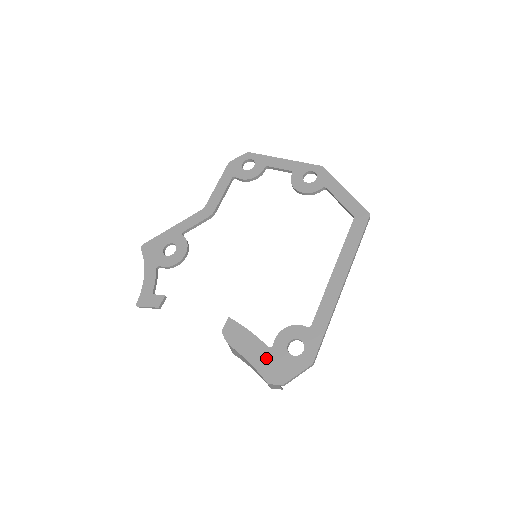
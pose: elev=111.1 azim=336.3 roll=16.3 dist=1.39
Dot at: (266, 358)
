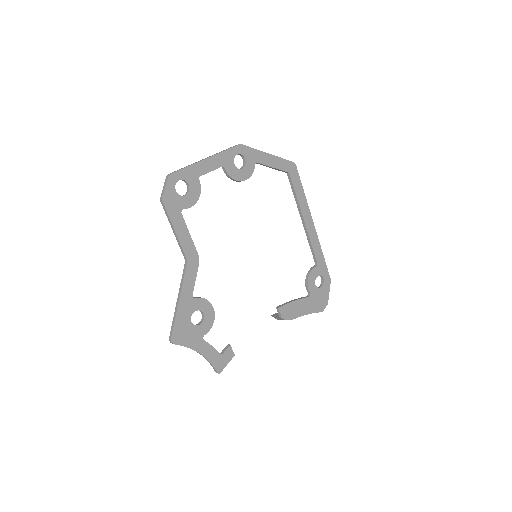
Dot at: (313, 303)
